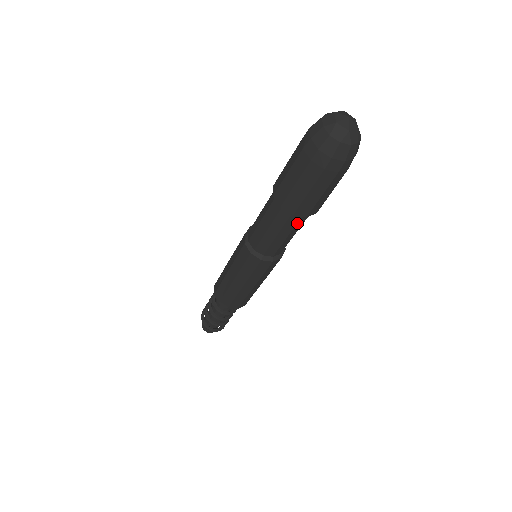
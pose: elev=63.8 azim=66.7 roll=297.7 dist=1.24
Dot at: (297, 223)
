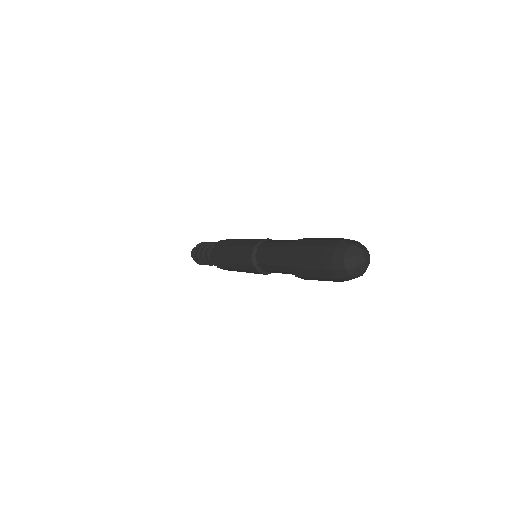
Dot at: (289, 272)
